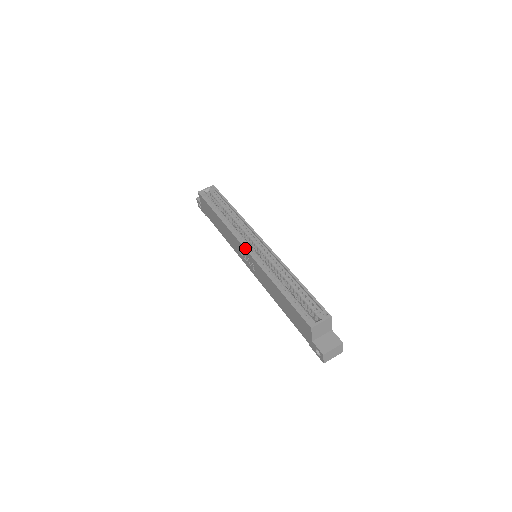
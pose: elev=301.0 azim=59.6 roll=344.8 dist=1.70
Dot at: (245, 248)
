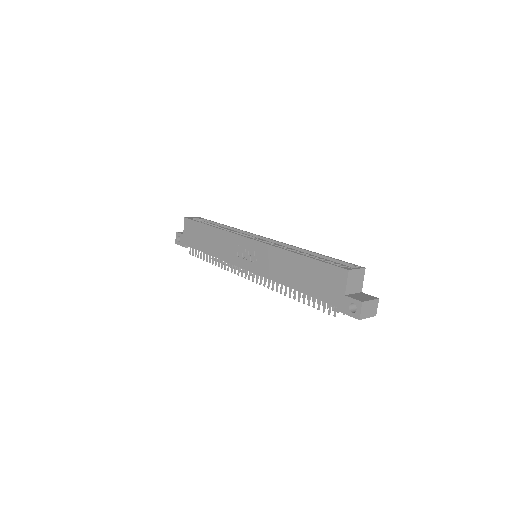
Dot at: (250, 238)
